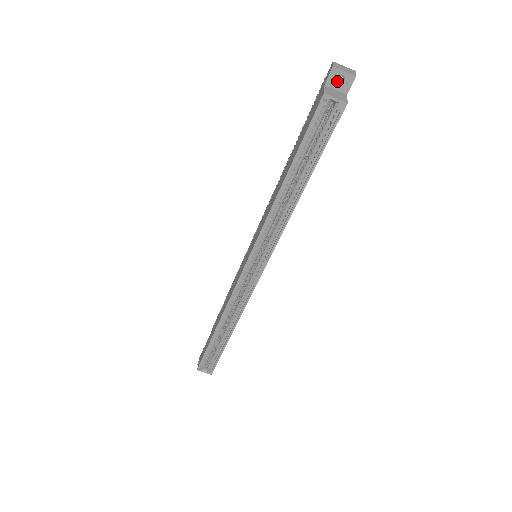
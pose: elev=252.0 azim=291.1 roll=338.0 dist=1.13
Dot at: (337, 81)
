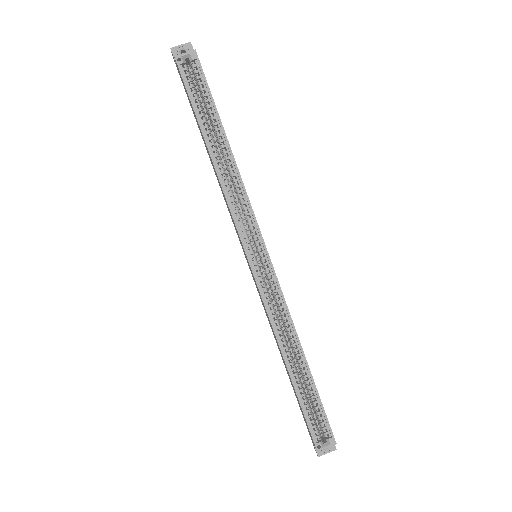
Dot at: occluded
